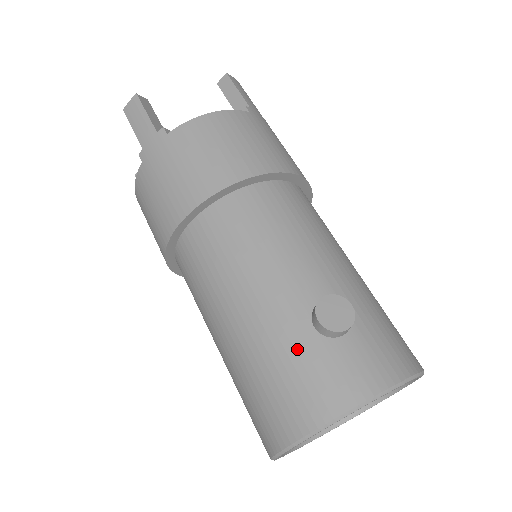
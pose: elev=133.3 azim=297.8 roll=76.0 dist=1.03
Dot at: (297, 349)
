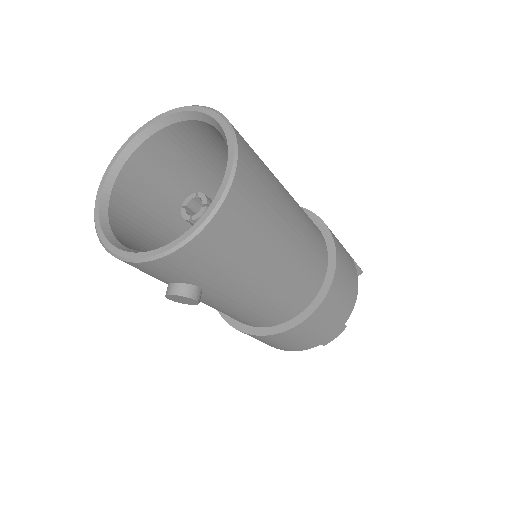
Dot at: occluded
